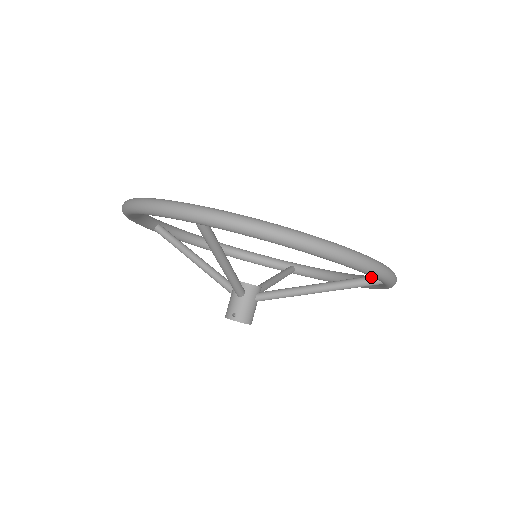
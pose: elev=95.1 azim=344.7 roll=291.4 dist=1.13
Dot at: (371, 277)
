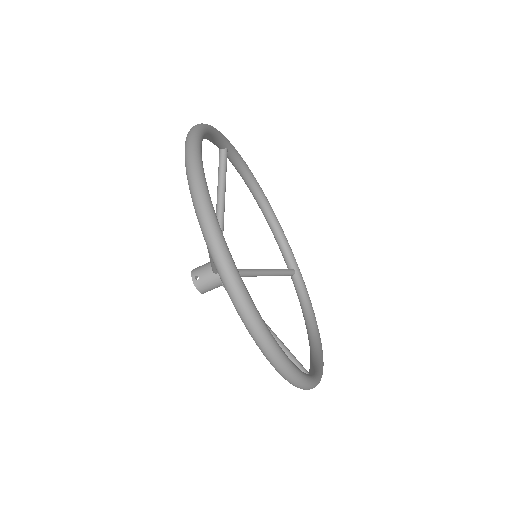
Dot at: (300, 367)
